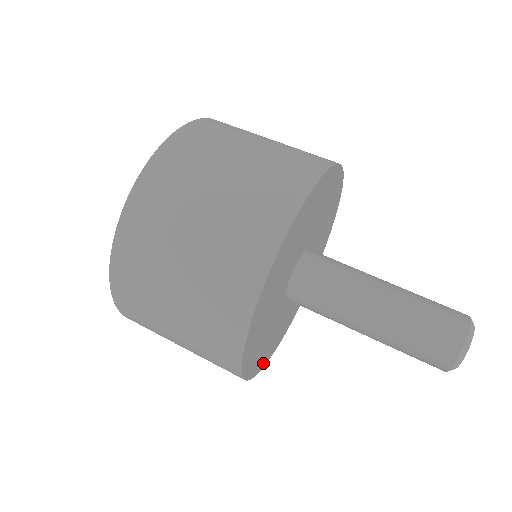
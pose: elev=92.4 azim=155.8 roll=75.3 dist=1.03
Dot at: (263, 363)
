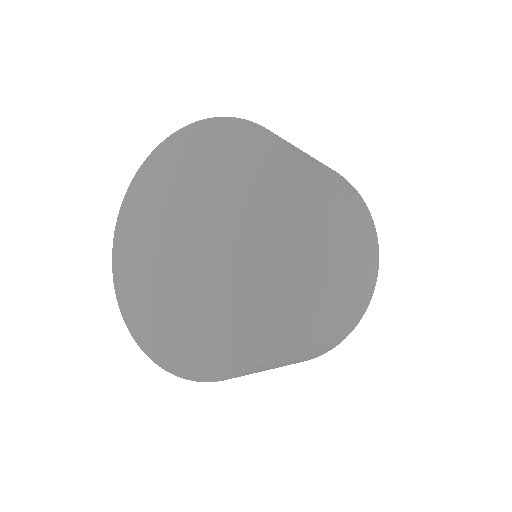
Dot at: occluded
